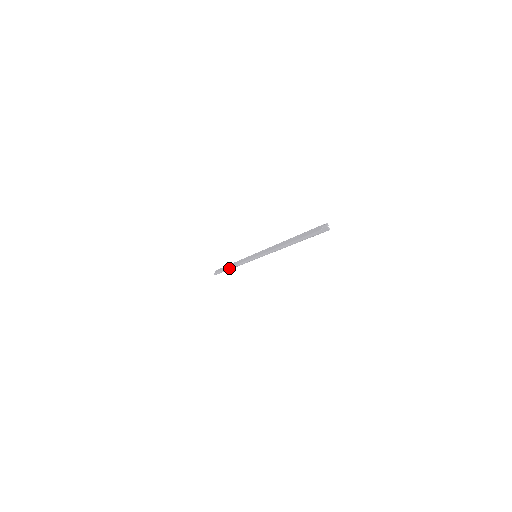
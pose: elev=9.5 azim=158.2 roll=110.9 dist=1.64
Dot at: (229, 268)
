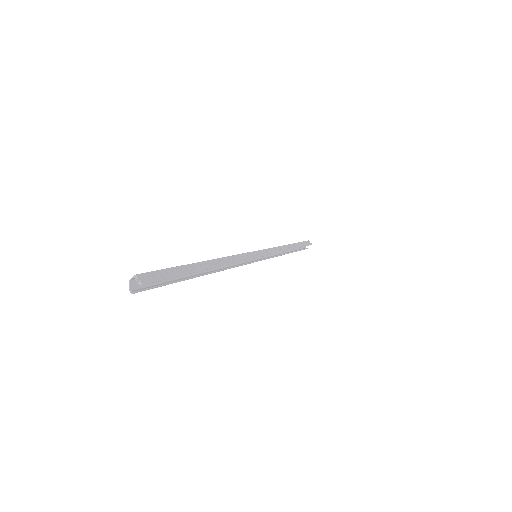
Dot at: occluded
